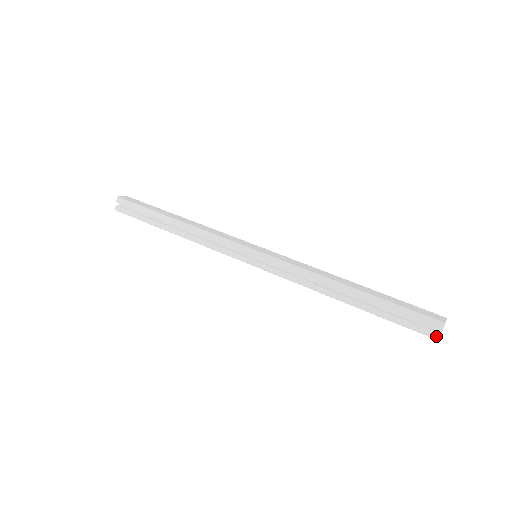
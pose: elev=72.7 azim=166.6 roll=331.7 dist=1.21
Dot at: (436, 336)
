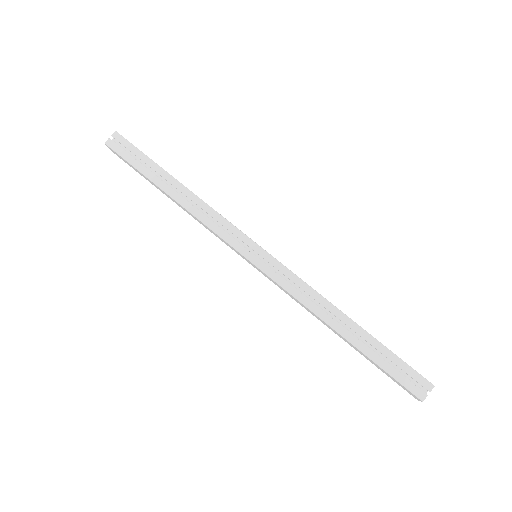
Dot at: (422, 396)
